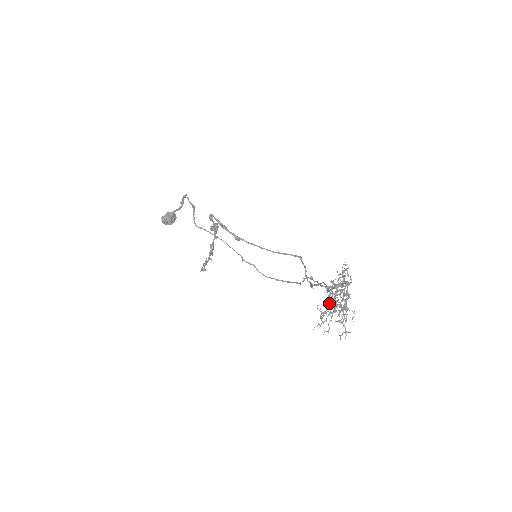
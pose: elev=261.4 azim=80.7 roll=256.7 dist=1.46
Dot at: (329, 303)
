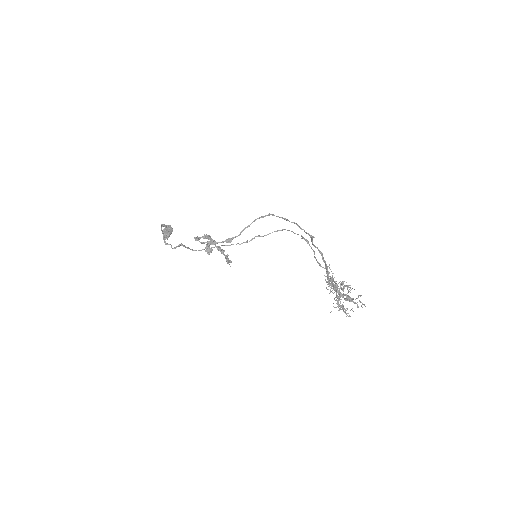
Dot at: occluded
